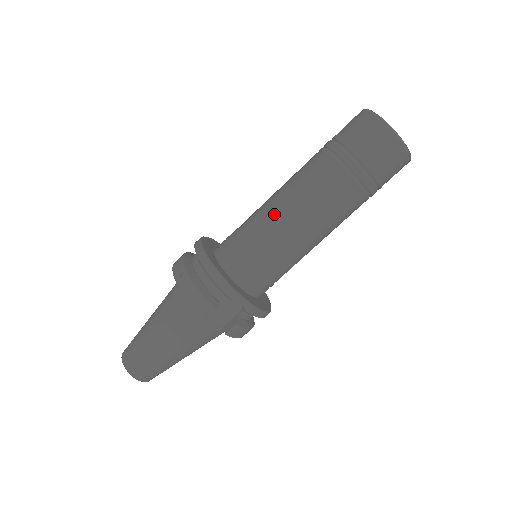
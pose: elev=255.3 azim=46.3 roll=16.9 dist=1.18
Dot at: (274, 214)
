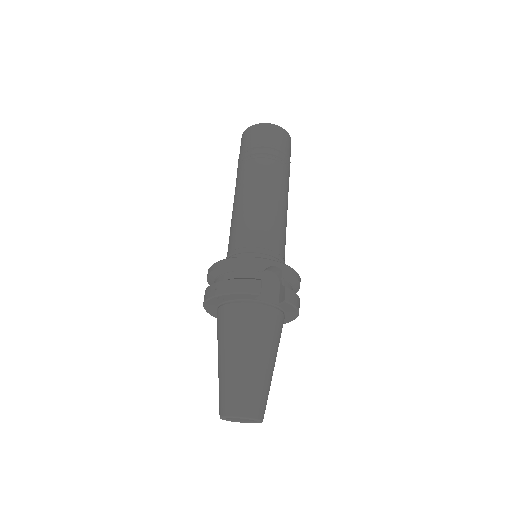
Dot at: (244, 209)
